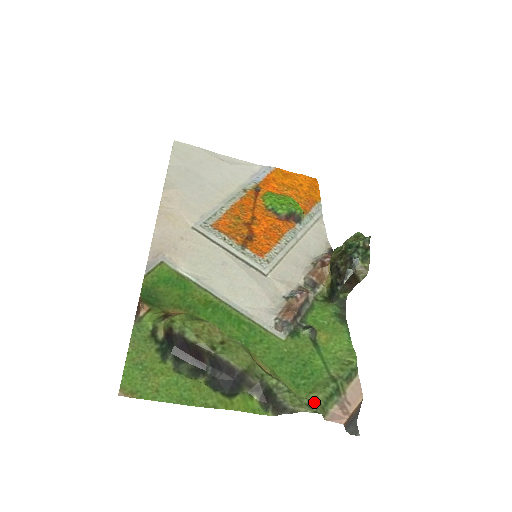
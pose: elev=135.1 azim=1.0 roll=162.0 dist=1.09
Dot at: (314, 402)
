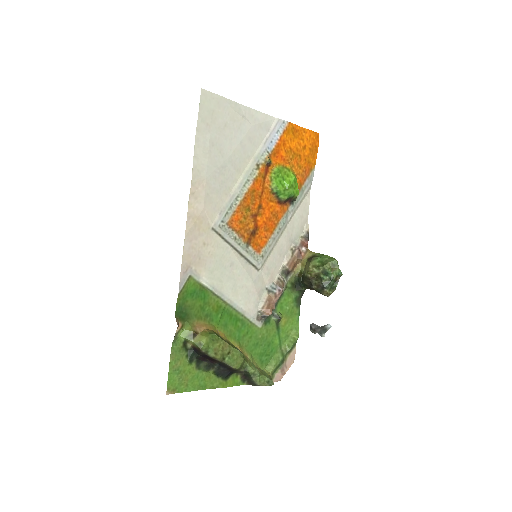
Dot at: (269, 373)
